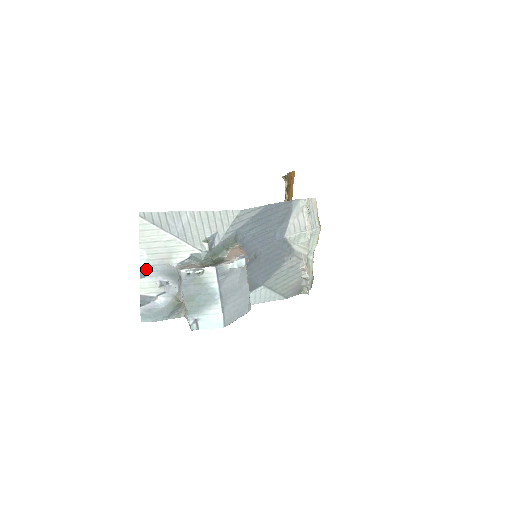
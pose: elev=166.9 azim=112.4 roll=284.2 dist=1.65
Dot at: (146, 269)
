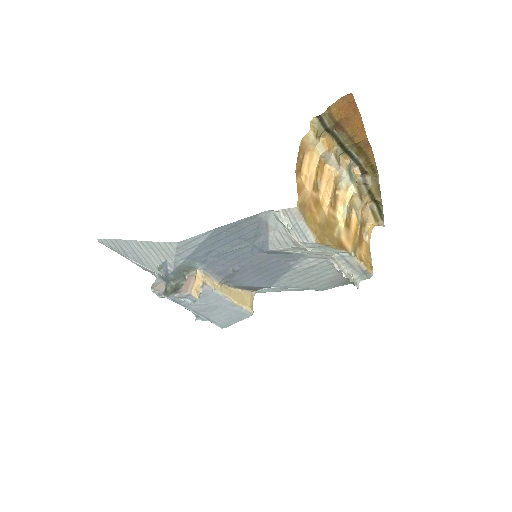
Dot at: (144, 269)
